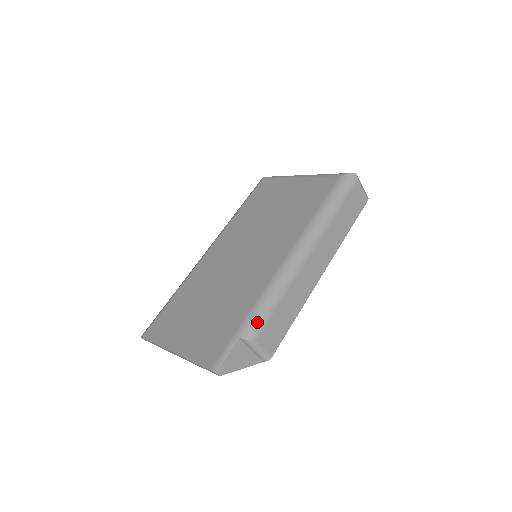
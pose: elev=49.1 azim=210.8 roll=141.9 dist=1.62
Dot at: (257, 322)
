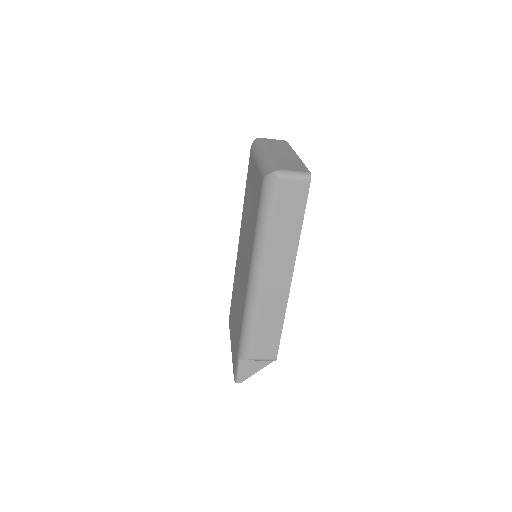
Dot at: (245, 346)
